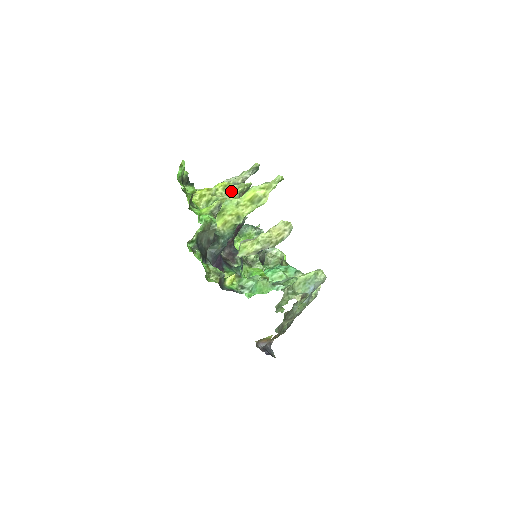
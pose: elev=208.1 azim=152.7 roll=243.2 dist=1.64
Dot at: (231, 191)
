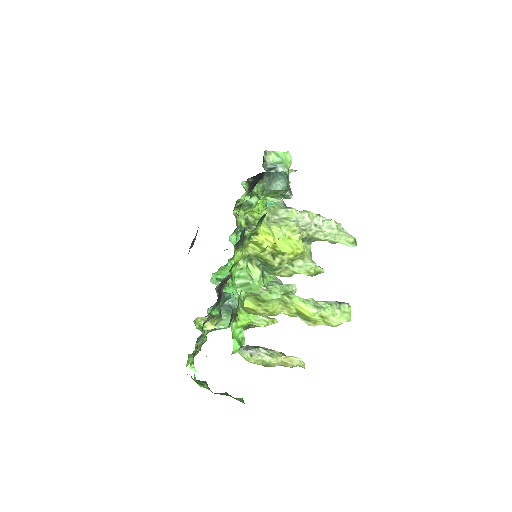
Dot at: (296, 259)
